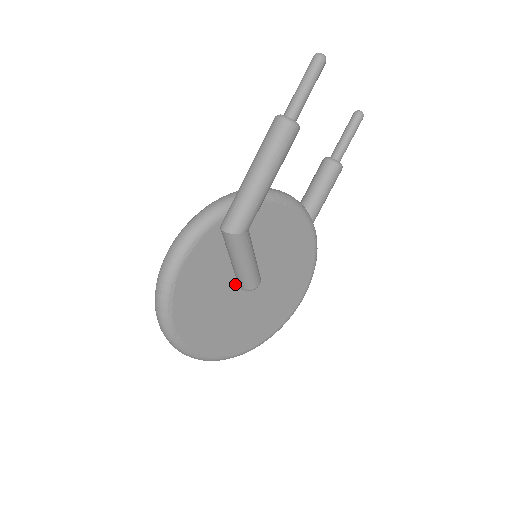
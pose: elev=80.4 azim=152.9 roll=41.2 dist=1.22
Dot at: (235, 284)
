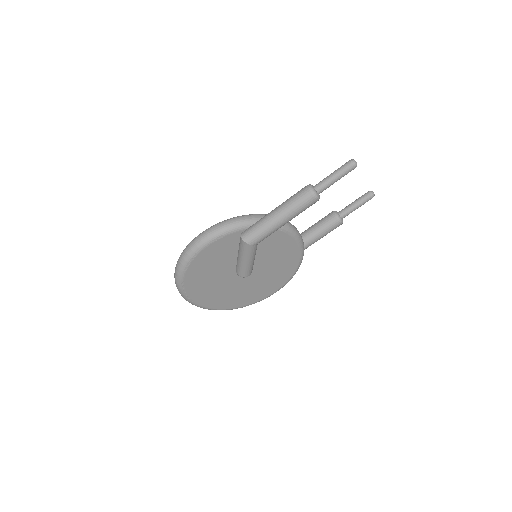
Dot at: (234, 268)
